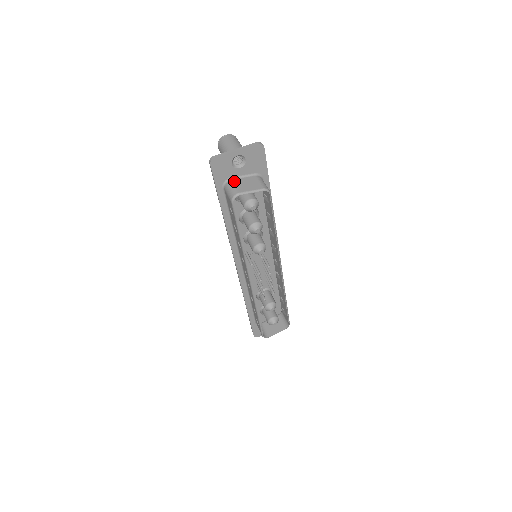
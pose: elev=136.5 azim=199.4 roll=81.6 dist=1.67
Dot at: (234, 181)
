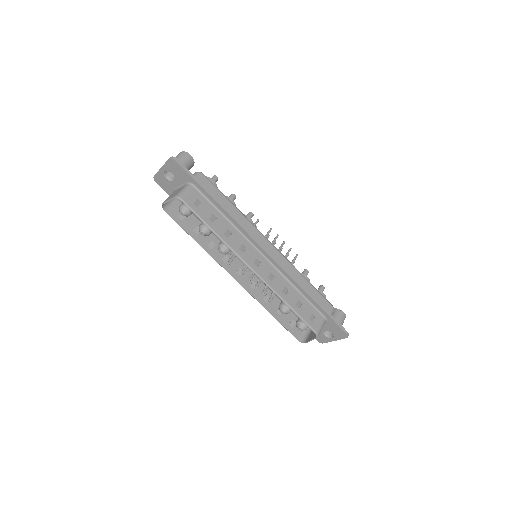
Dot at: (173, 192)
